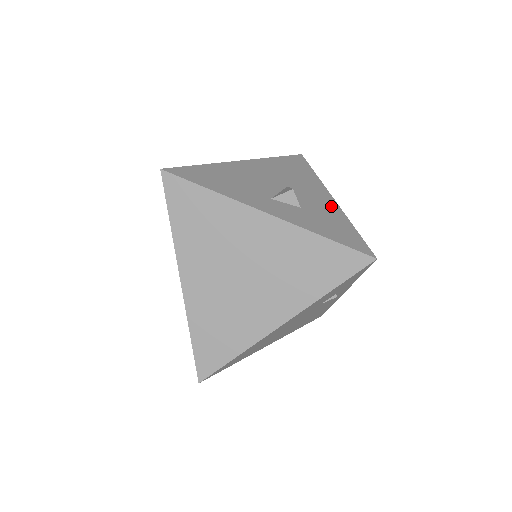
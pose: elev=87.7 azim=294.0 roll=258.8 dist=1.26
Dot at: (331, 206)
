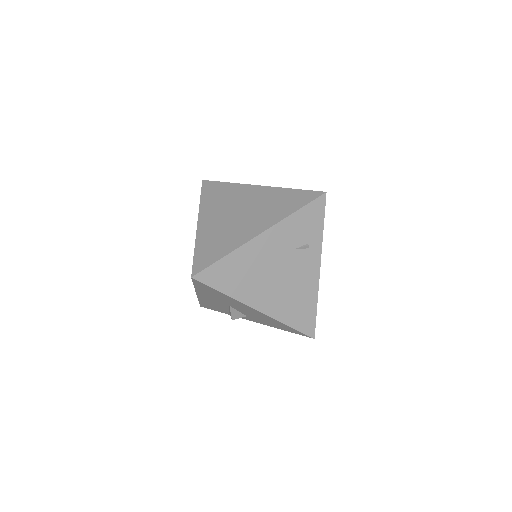
Dot at: occluded
